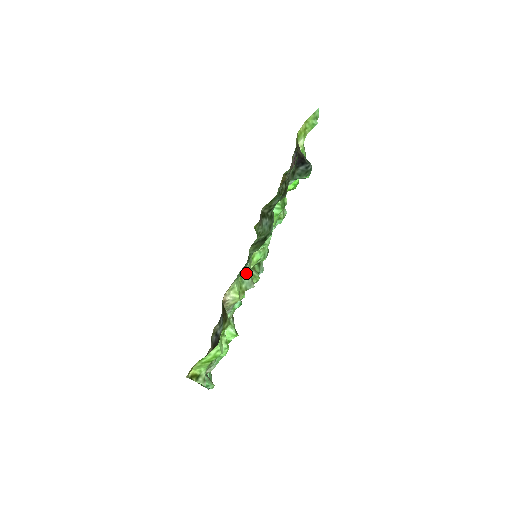
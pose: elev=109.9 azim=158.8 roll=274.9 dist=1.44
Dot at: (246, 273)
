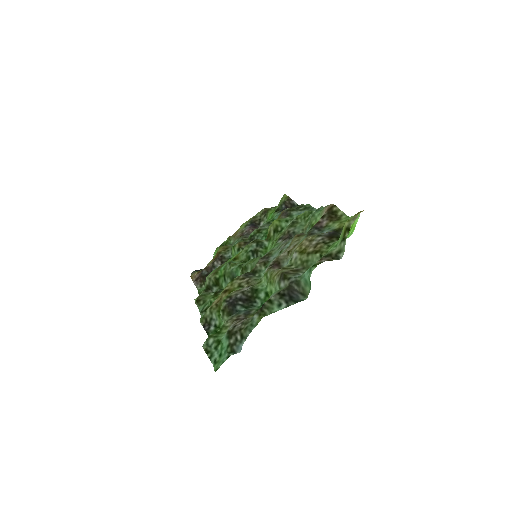
Dot at: (308, 223)
